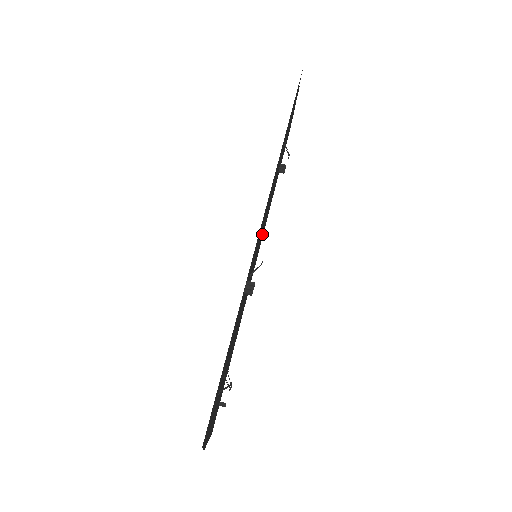
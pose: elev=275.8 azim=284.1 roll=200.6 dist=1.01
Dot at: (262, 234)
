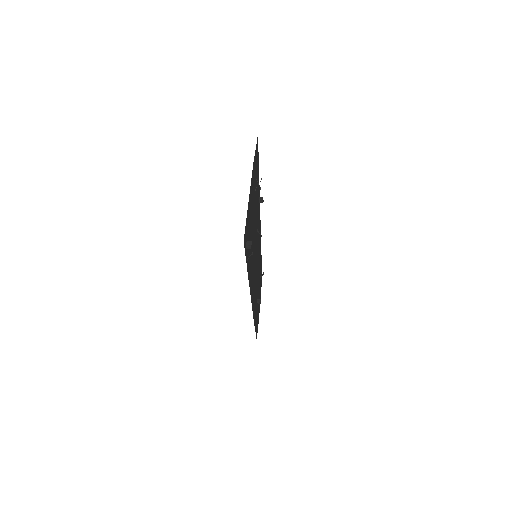
Dot at: (254, 290)
